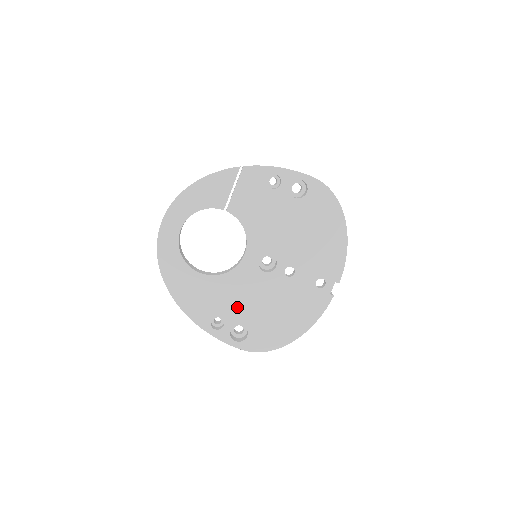
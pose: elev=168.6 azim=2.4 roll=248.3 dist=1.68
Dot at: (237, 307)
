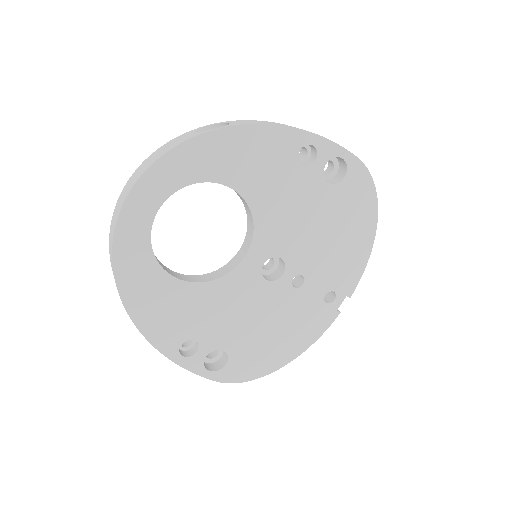
Dot at: (221, 326)
